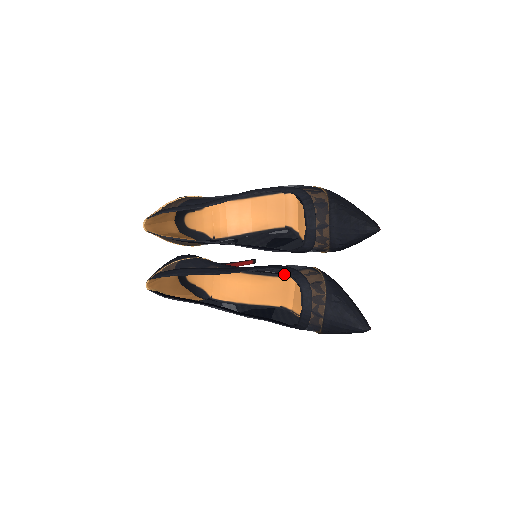
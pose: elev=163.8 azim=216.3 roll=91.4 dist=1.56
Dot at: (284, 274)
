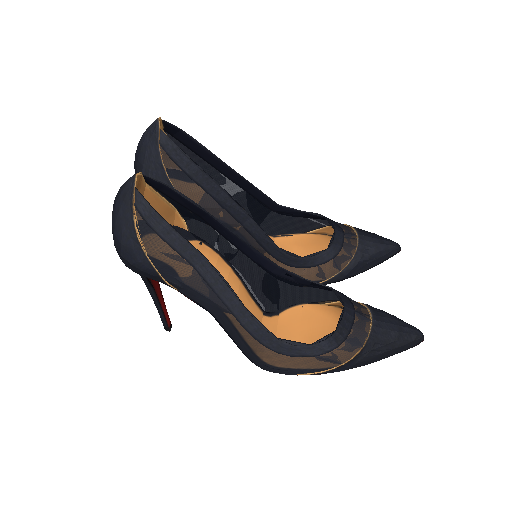
Dot at: (262, 312)
